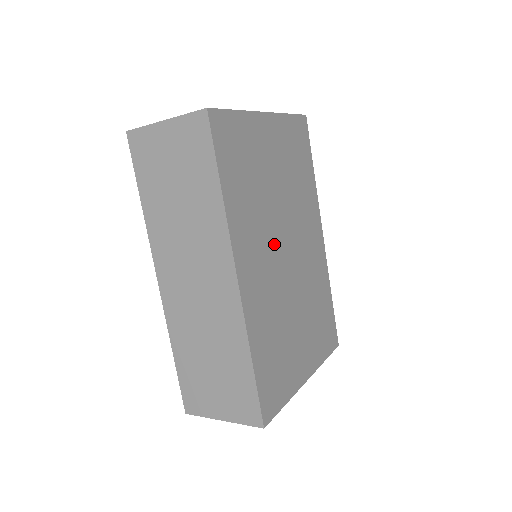
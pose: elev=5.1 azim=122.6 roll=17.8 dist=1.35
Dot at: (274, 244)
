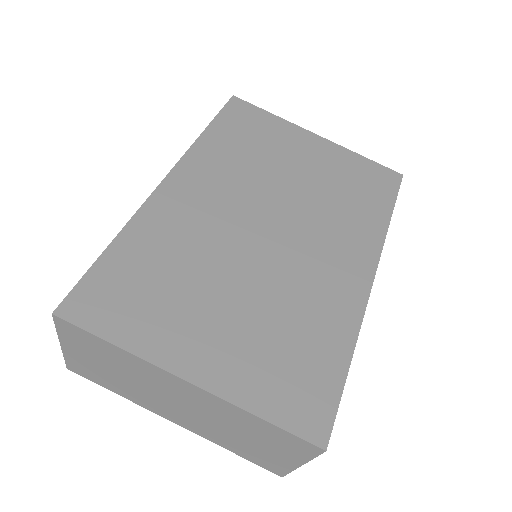
Dot at: (249, 204)
